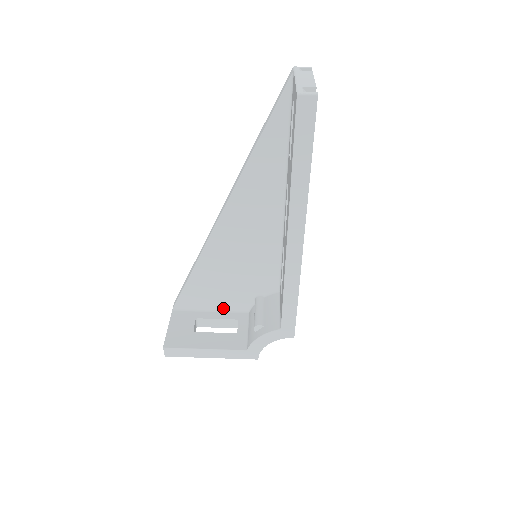
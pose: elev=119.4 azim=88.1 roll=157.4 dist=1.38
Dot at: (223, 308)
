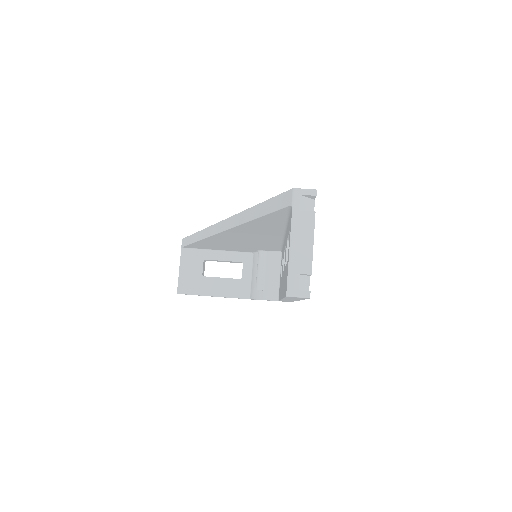
Dot at: (229, 250)
